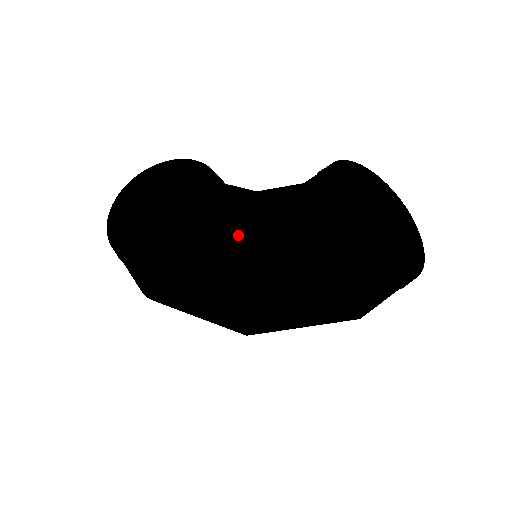
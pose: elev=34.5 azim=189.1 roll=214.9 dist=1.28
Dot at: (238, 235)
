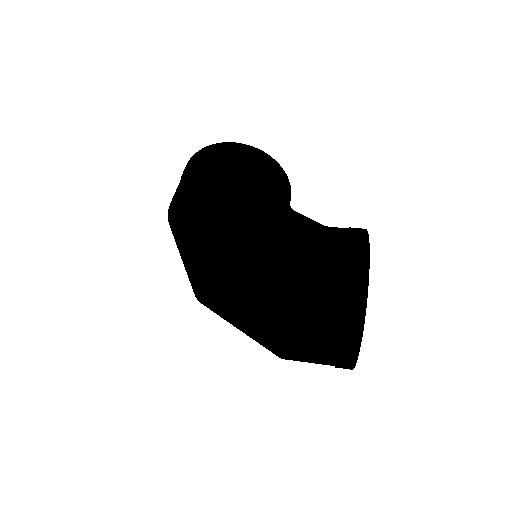
Dot at: (234, 219)
